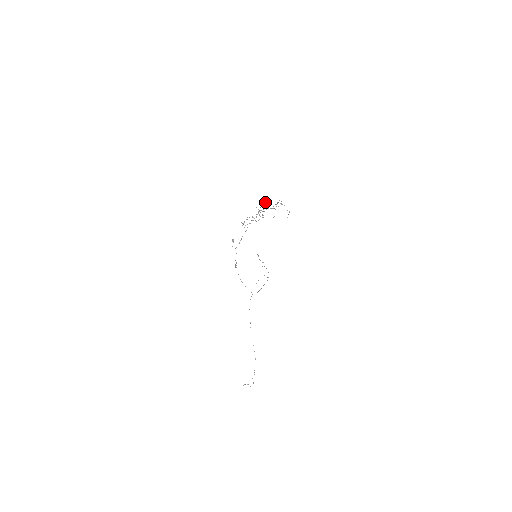
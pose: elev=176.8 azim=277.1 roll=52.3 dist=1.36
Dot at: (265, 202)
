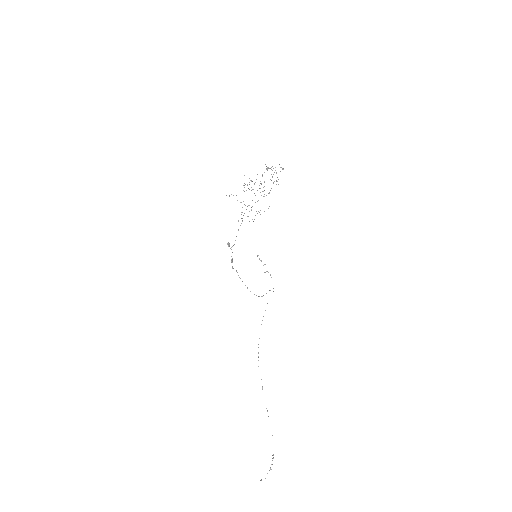
Dot at: occluded
